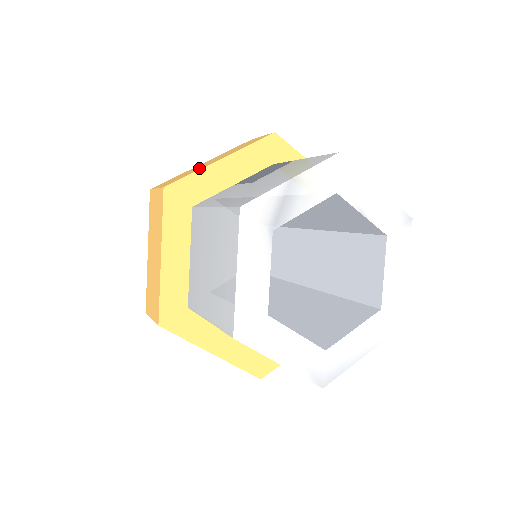
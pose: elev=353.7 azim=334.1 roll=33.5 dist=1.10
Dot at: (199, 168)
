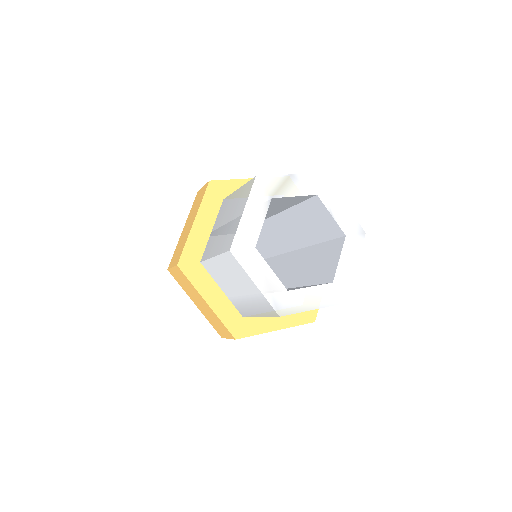
Dot at: occluded
